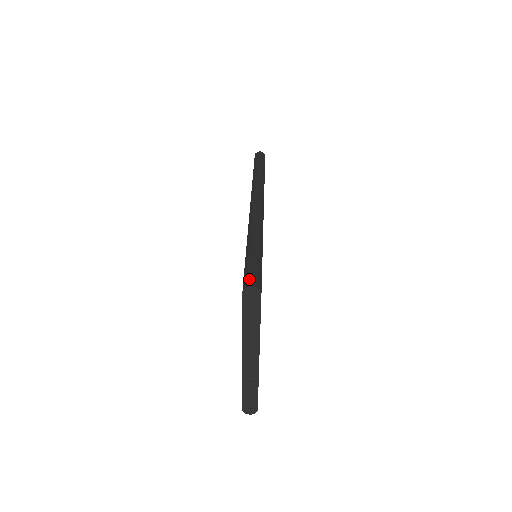
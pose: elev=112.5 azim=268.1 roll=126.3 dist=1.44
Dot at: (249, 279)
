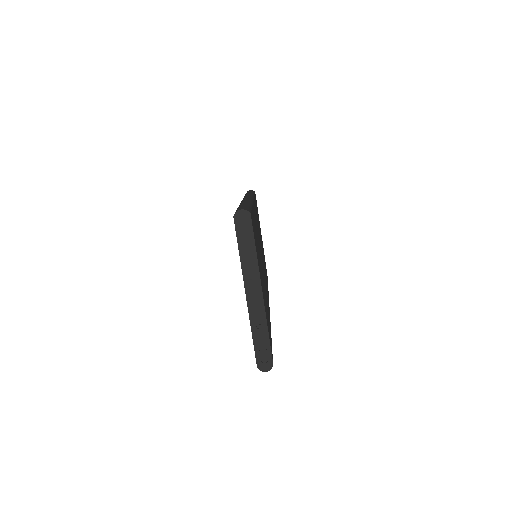
Dot at: (238, 209)
